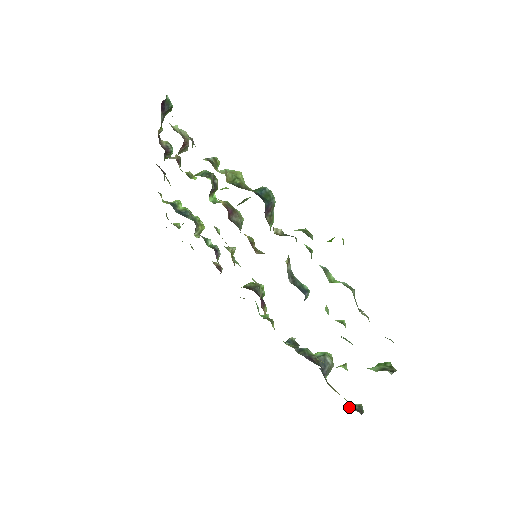
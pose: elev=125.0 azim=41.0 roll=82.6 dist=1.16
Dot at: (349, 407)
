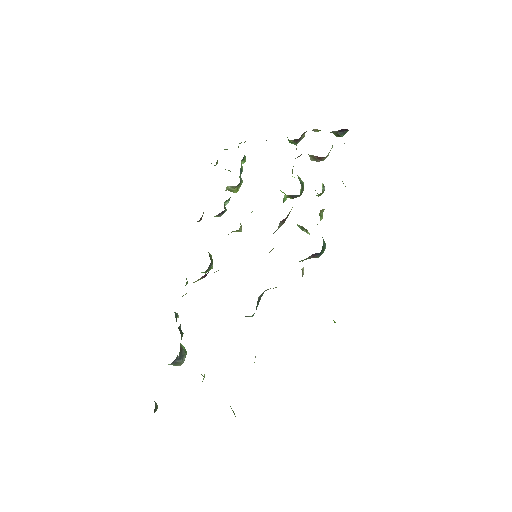
Dot at: occluded
